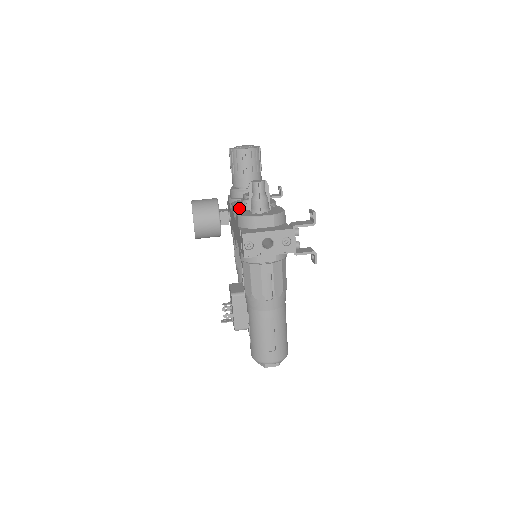
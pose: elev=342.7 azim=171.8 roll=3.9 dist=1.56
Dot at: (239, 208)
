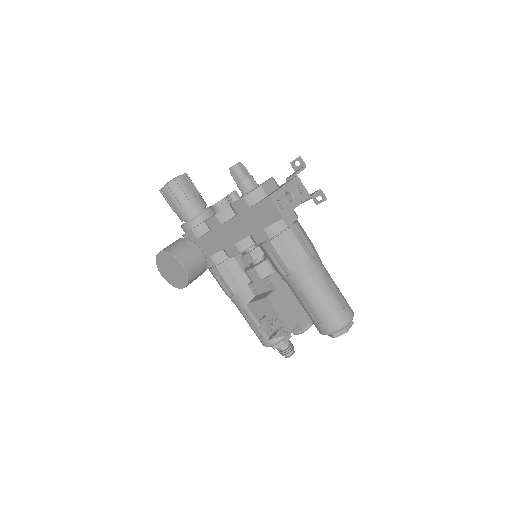
Dot at: (224, 210)
